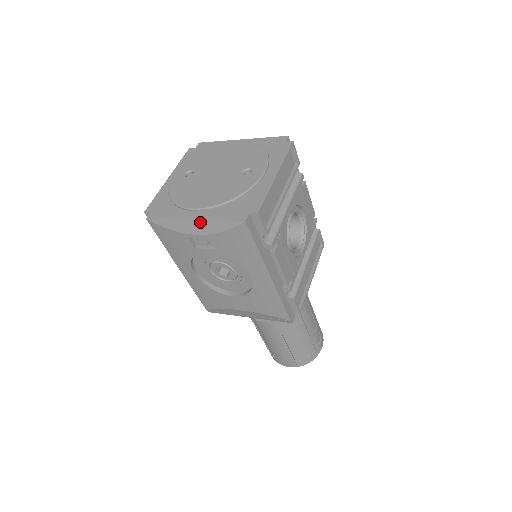
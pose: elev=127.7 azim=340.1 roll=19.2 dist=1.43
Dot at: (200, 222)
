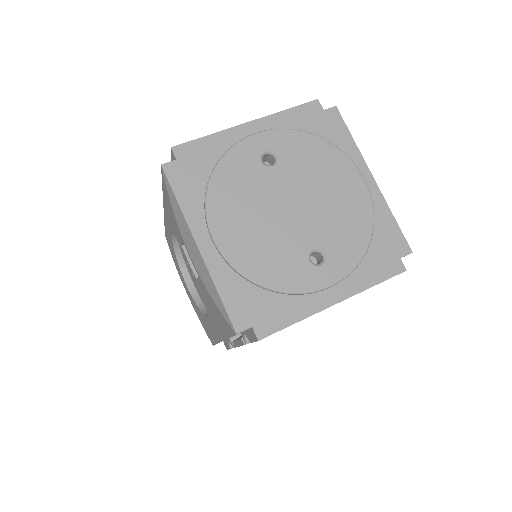
Dot at: (202, 260)
